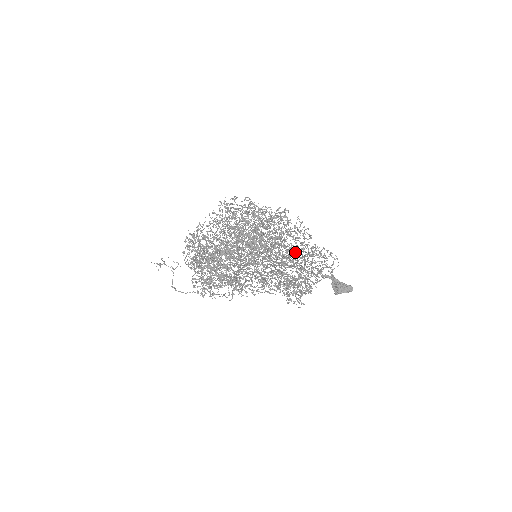
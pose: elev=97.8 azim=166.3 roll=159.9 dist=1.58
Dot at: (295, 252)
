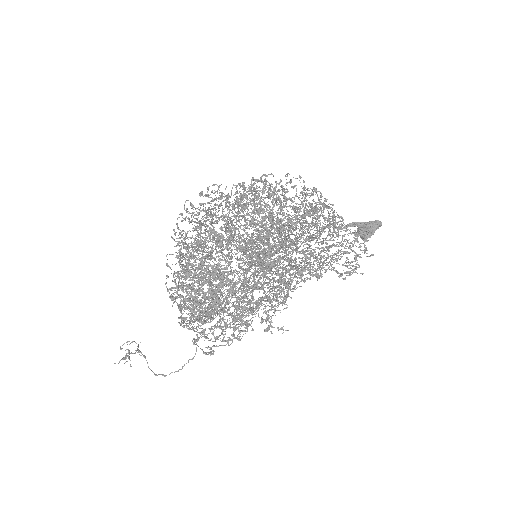
Dot at: occluded
